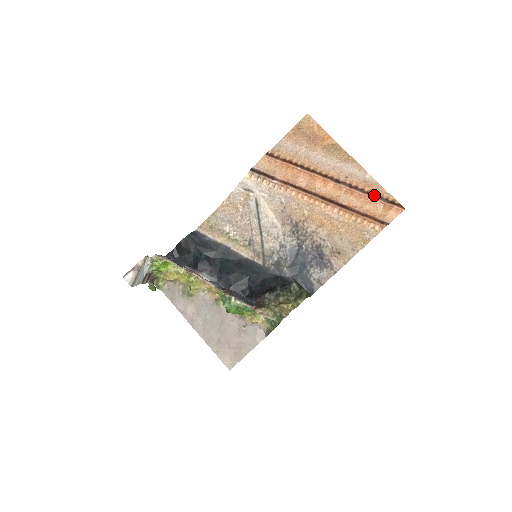
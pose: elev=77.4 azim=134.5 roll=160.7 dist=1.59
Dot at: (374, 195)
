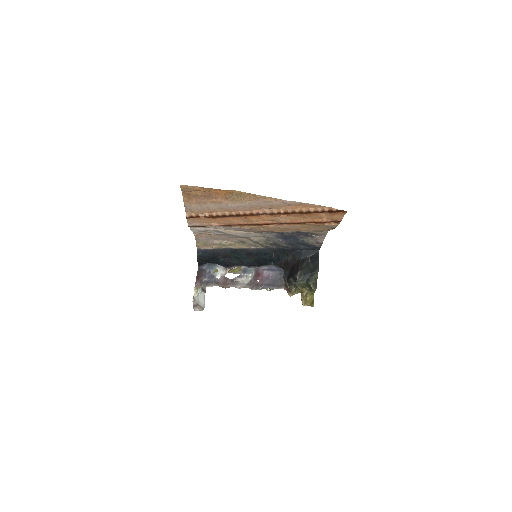
Dot at: (308, 213)
